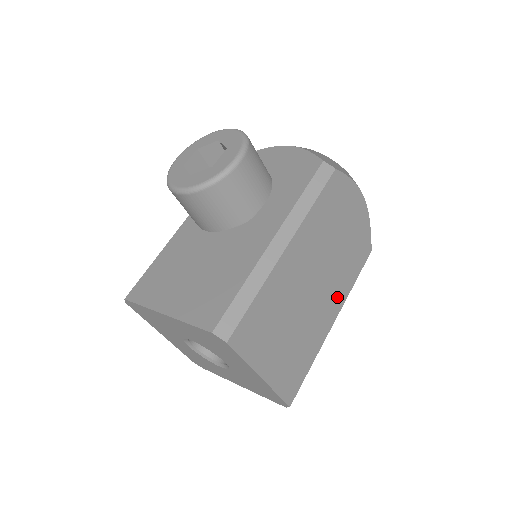
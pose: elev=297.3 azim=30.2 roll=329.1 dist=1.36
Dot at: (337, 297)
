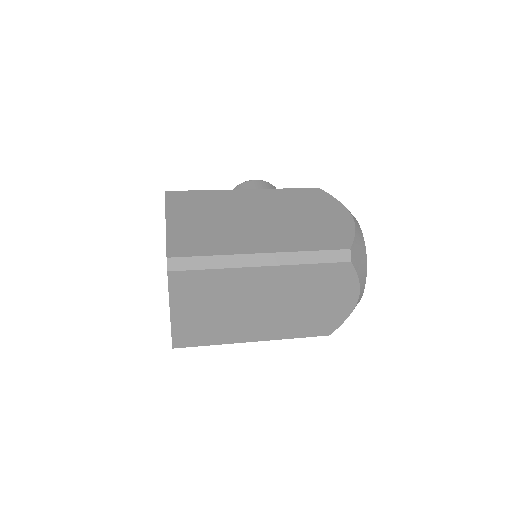
Dot at: (278, 242)
